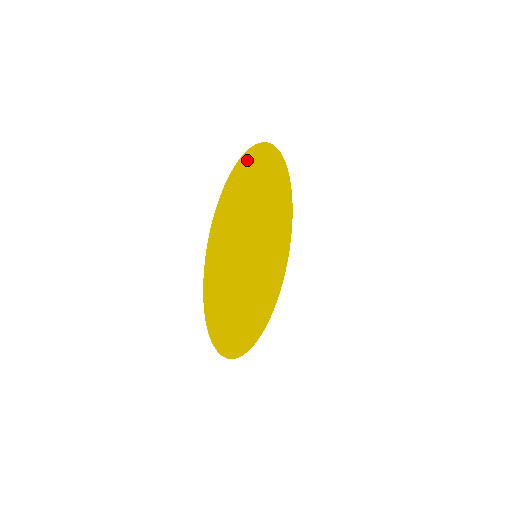
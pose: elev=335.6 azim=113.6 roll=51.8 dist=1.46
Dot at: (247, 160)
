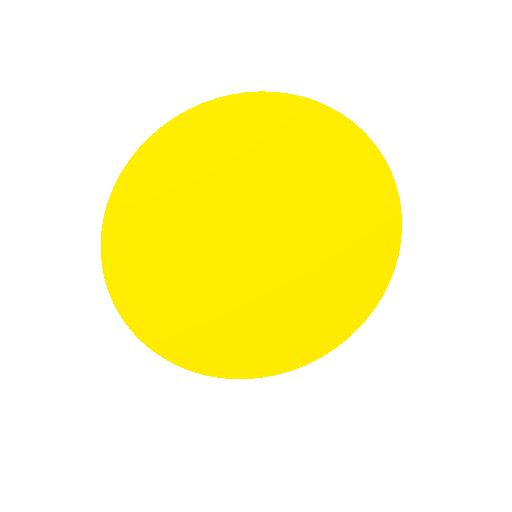
Dot at: (299, 110)
